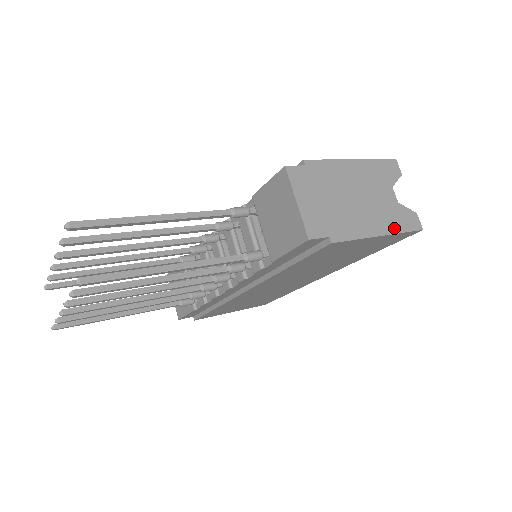
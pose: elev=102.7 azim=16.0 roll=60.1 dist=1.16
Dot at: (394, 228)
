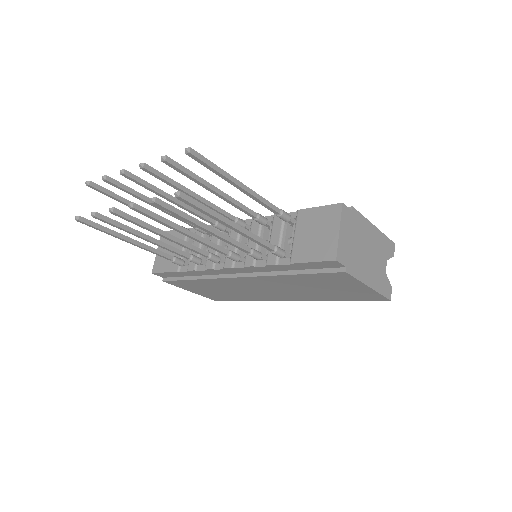
Dot at: (378, 288)
